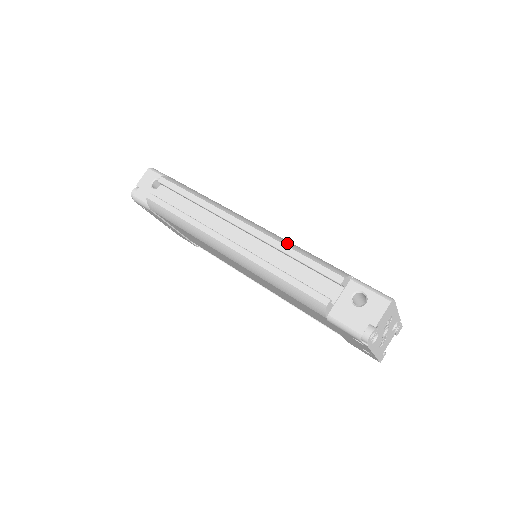
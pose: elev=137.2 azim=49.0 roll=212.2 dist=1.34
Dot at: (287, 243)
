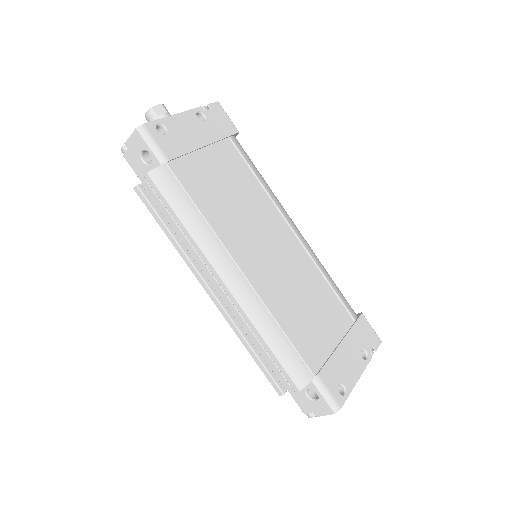
Dot at: (263, 329)
